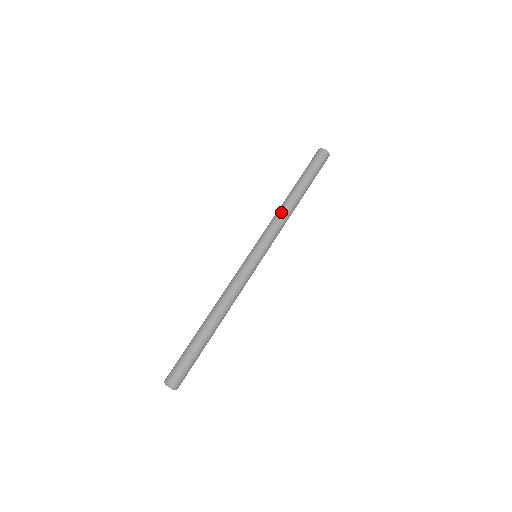
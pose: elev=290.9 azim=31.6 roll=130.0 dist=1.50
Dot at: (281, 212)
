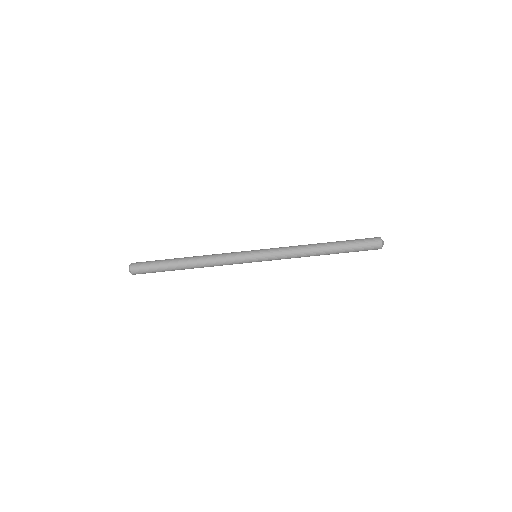
Dot at: occluded
